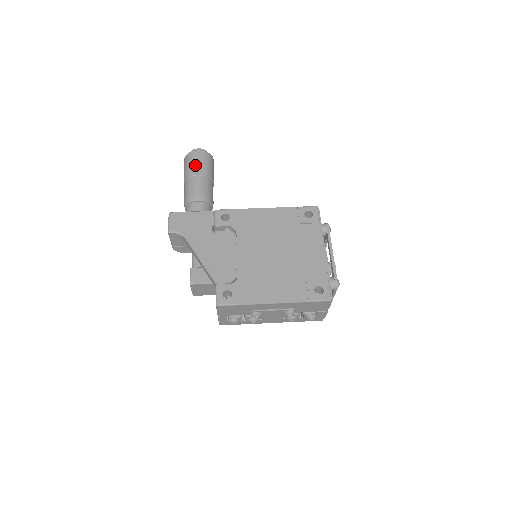
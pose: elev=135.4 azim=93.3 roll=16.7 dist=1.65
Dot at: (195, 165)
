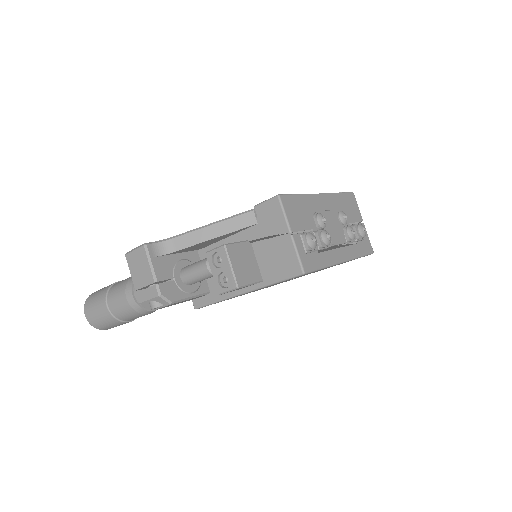
Dot at: occluded
